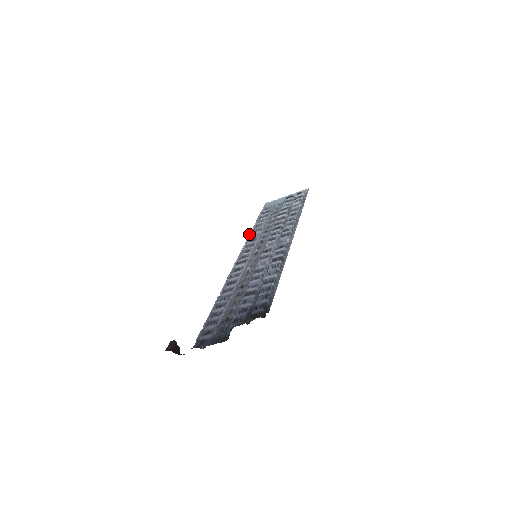
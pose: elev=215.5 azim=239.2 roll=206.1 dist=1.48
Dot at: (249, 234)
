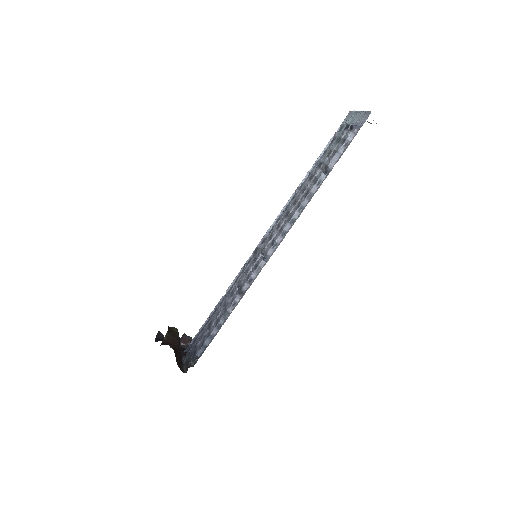
Dot at: occluded
